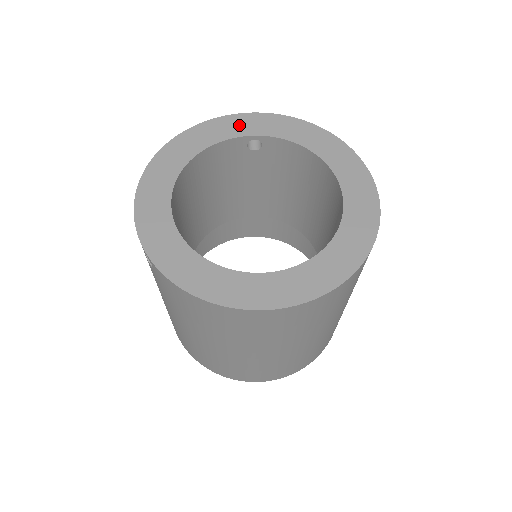
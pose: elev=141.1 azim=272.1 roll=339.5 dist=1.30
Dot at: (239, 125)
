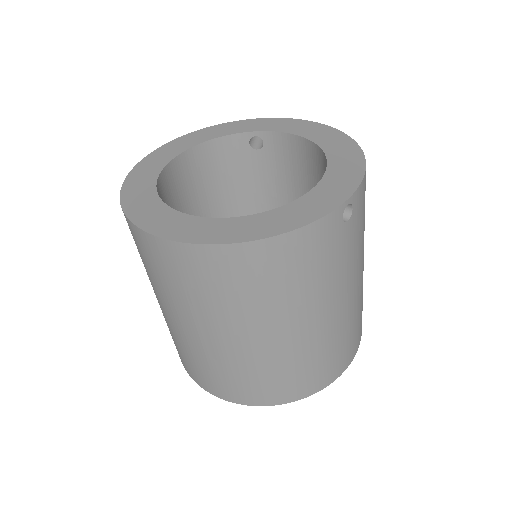
Dot at: (243, 126)
